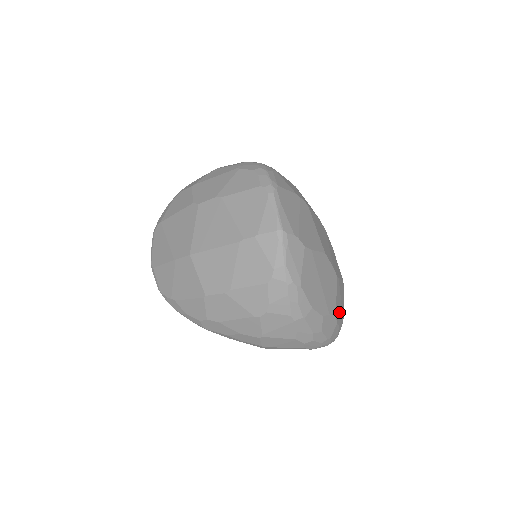
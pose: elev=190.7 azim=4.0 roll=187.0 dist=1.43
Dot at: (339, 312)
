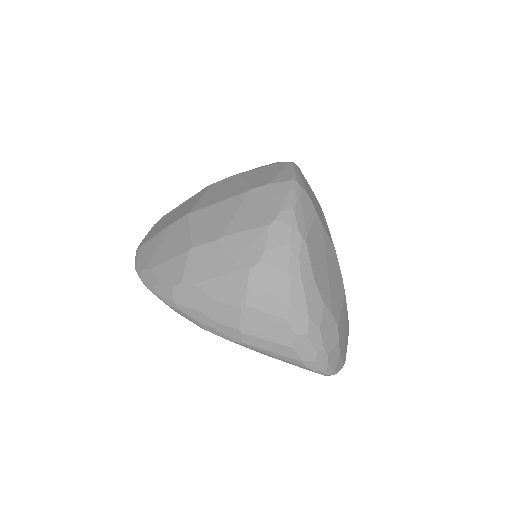
Dot at: (342, 338)
